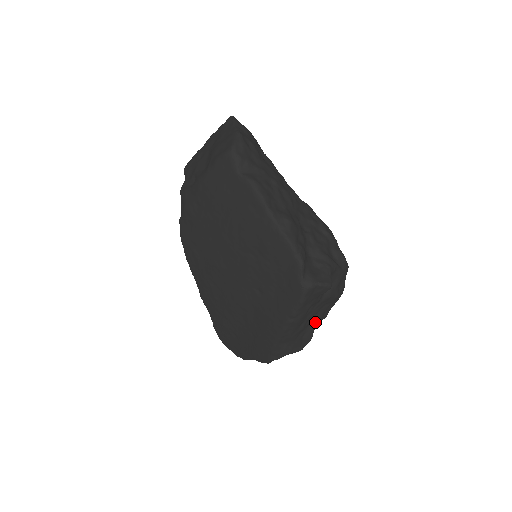
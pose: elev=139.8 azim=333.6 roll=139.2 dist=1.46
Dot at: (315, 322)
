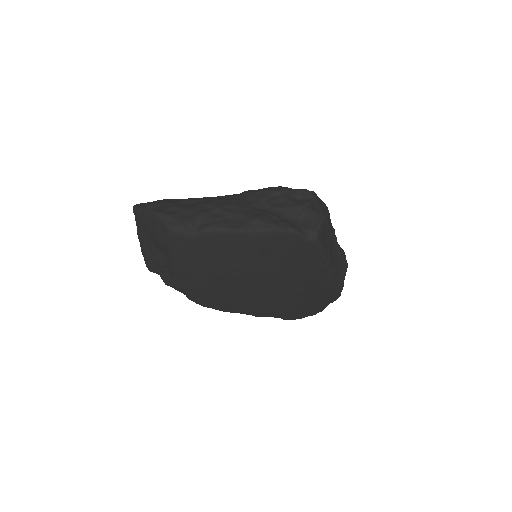
Dot at: (335, 243)
